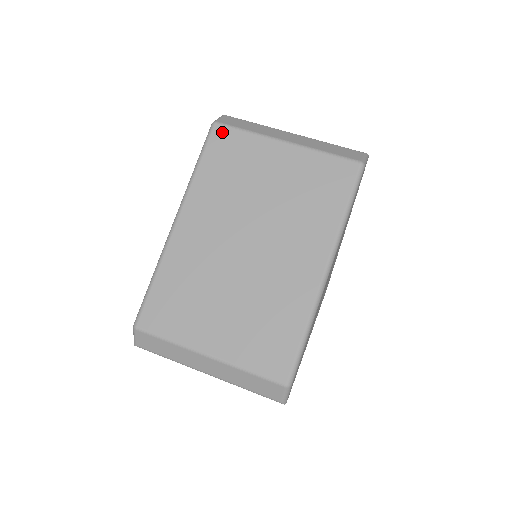
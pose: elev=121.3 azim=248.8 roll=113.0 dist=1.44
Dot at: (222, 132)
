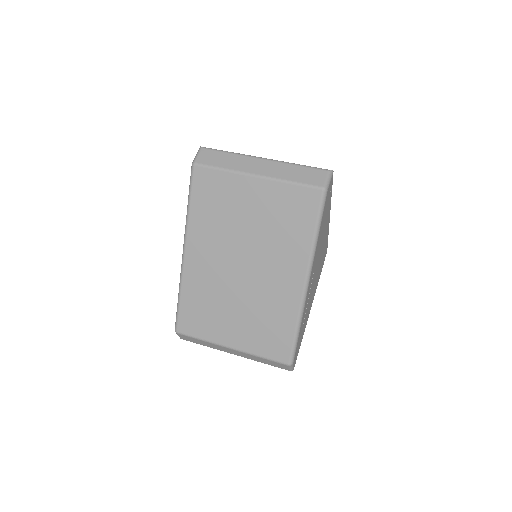
Dot at: (202, 173)
